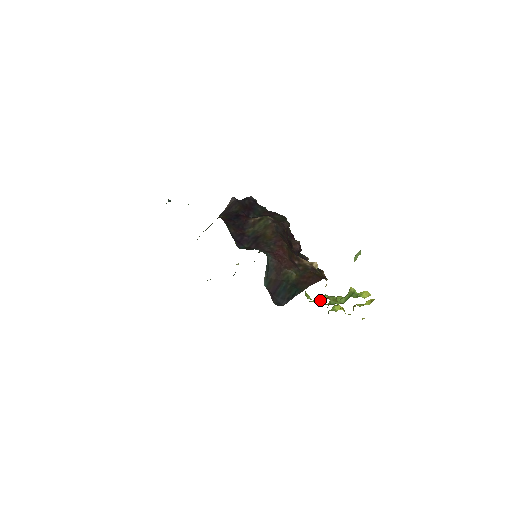
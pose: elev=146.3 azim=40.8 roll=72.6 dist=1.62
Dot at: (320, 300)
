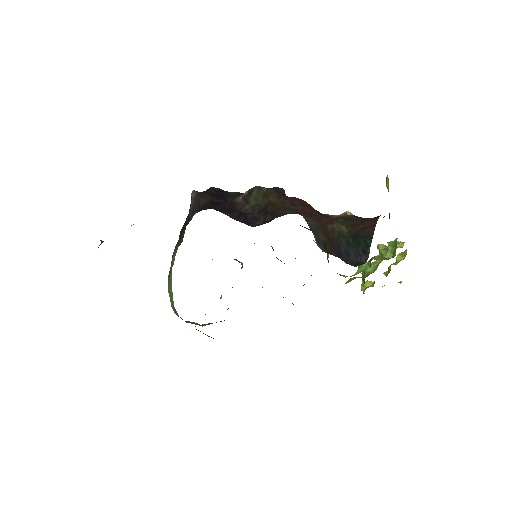
Dot at: (362, 270)
